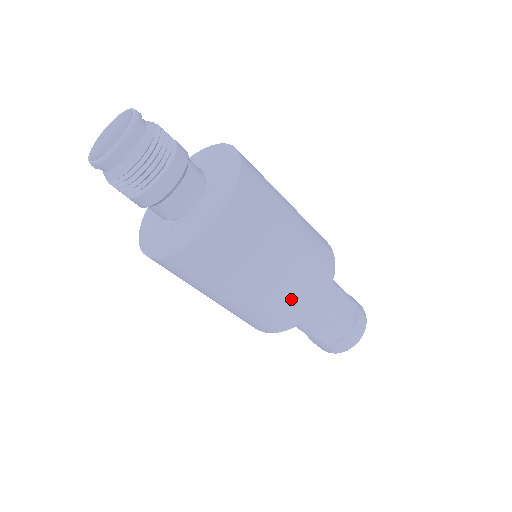
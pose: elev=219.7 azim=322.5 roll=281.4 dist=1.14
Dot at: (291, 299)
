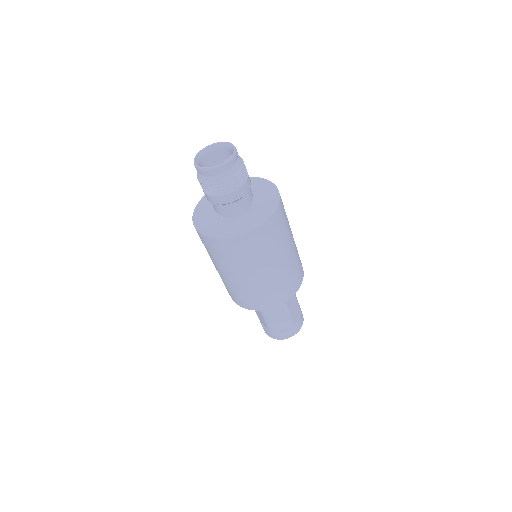
Dot at: (274, 291)
